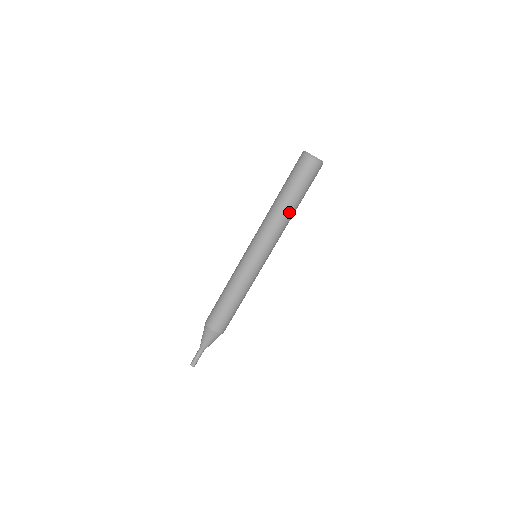
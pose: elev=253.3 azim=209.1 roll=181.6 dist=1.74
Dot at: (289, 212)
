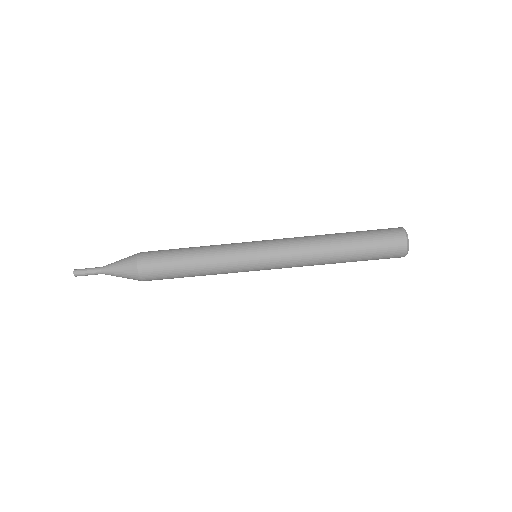
Dot at: (332, 260)
